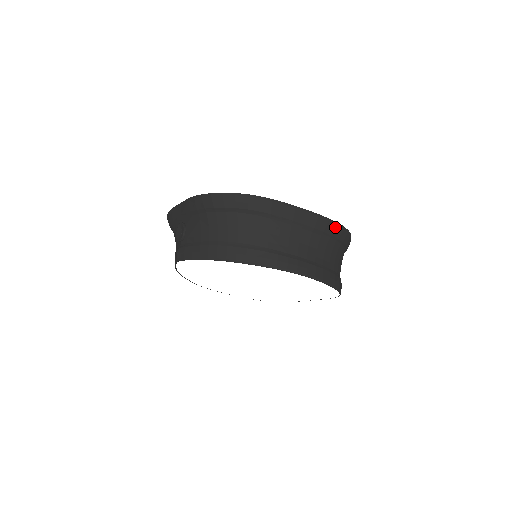
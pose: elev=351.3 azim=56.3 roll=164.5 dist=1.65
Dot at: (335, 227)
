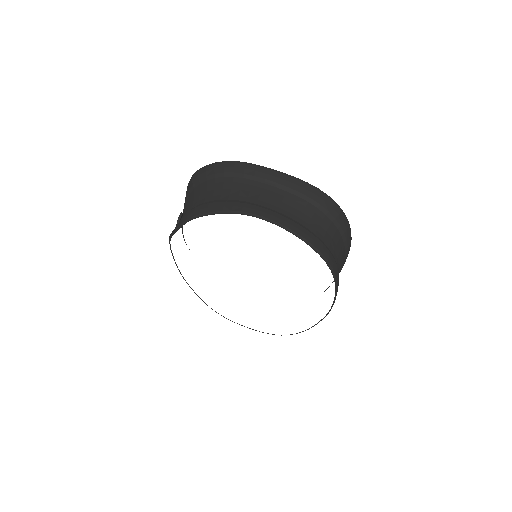
Dot at: (315, 191)
